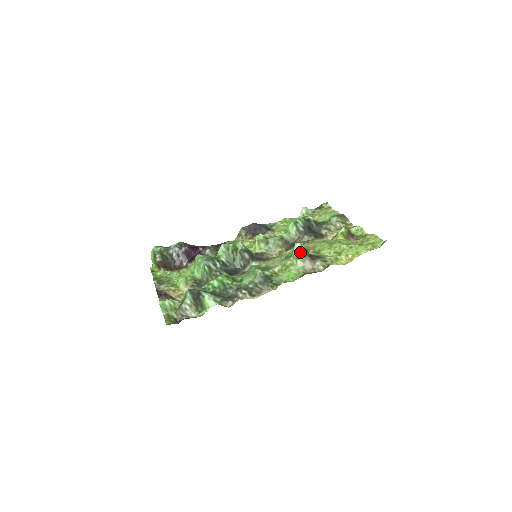
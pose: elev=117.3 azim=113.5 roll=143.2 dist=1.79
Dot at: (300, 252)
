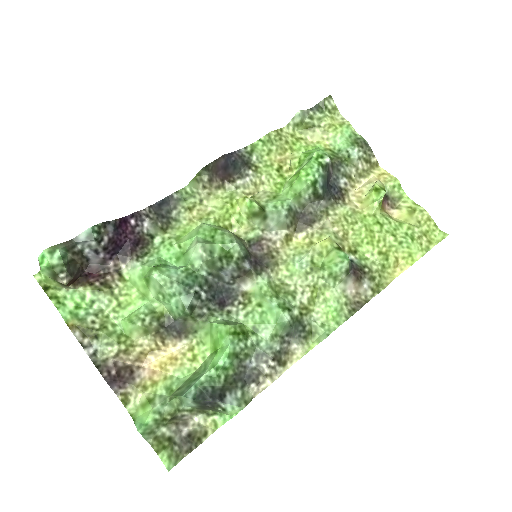
Dot at: (344, 272)
